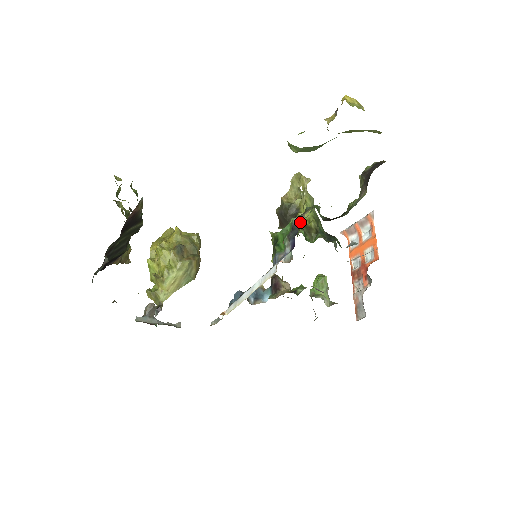
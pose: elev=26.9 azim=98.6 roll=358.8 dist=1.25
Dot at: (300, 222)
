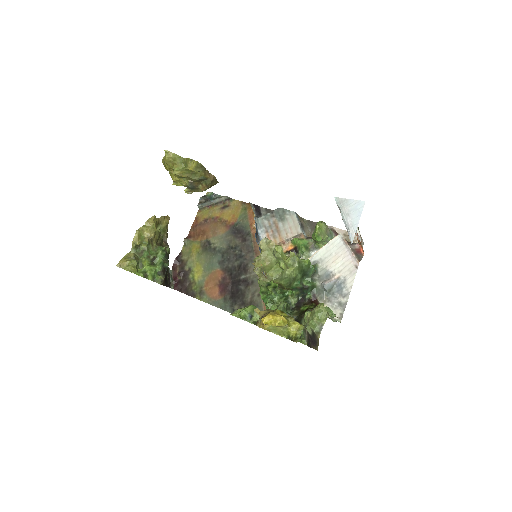
Dot at: occluded
